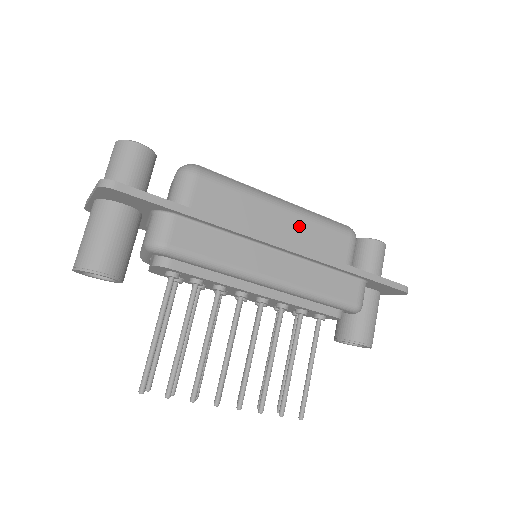
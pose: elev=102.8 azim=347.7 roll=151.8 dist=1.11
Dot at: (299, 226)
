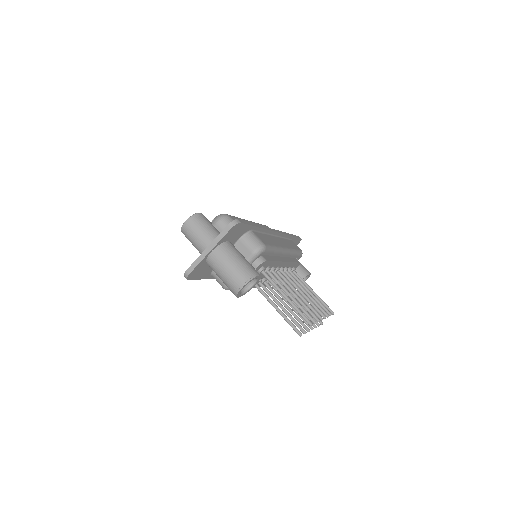
Dot at: occluded
